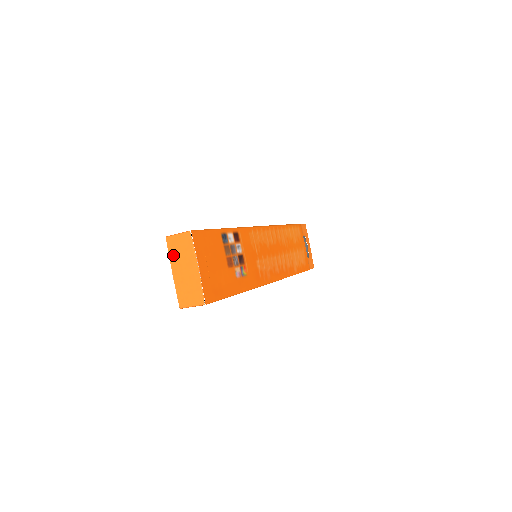
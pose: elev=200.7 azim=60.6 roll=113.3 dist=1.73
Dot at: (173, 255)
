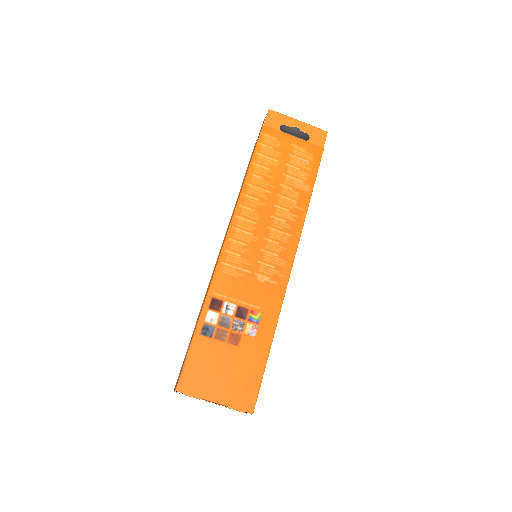
Dot at: occluded
